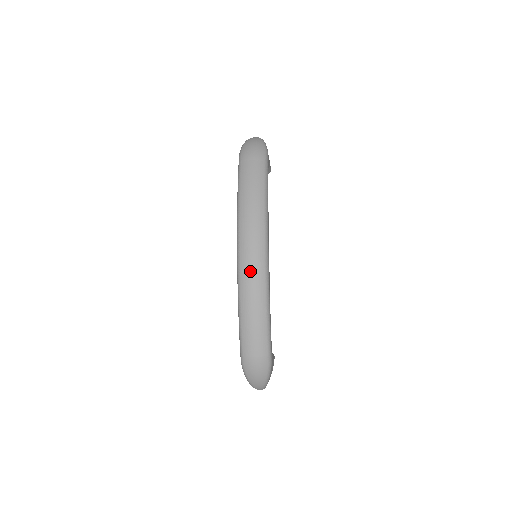
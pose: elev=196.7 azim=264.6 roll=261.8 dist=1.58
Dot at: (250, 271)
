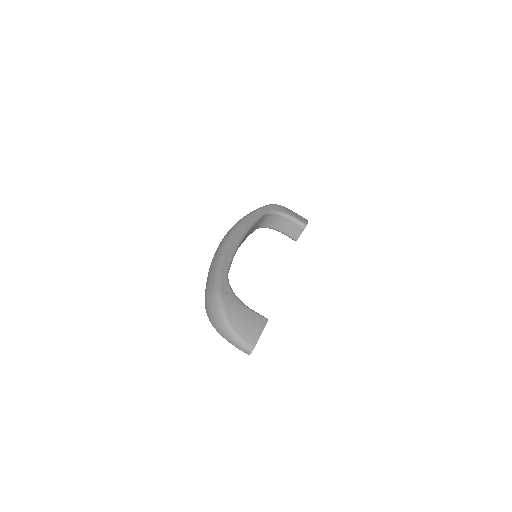
Dot at: occluded
